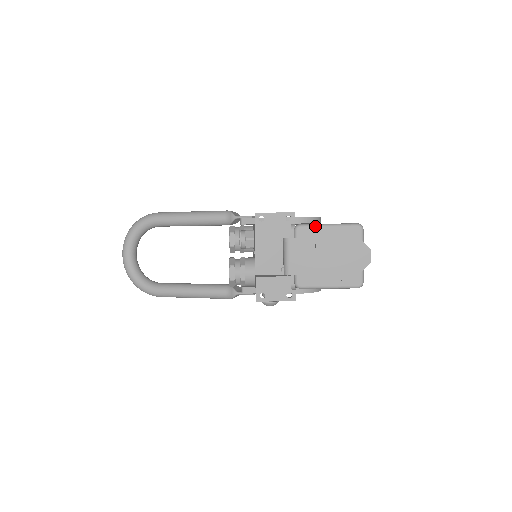
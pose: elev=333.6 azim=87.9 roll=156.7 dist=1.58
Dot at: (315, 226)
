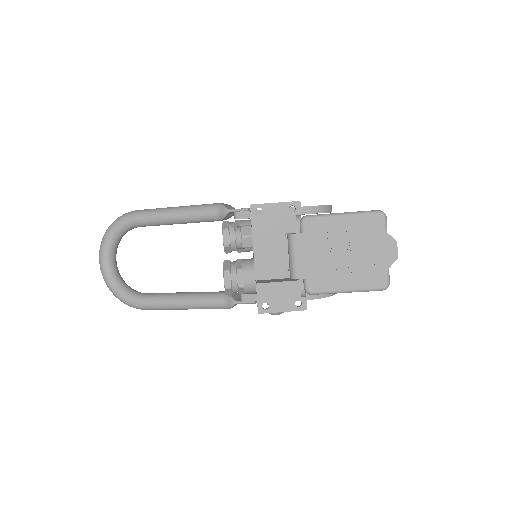
Dot at: (326, 217)
